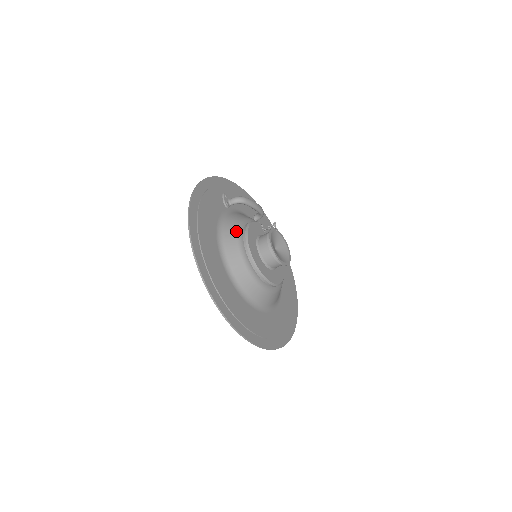
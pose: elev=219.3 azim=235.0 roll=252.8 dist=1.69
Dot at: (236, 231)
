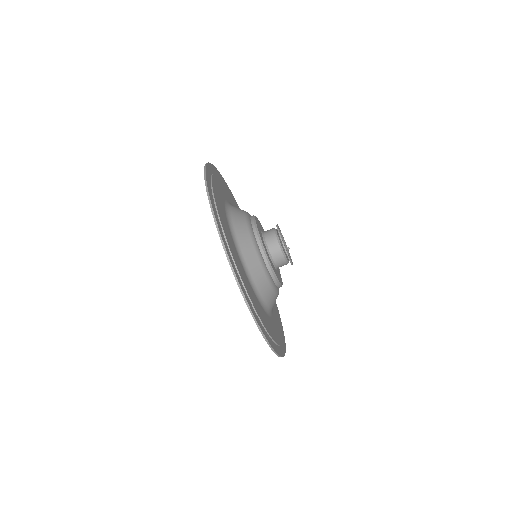
Dot at: occluded
